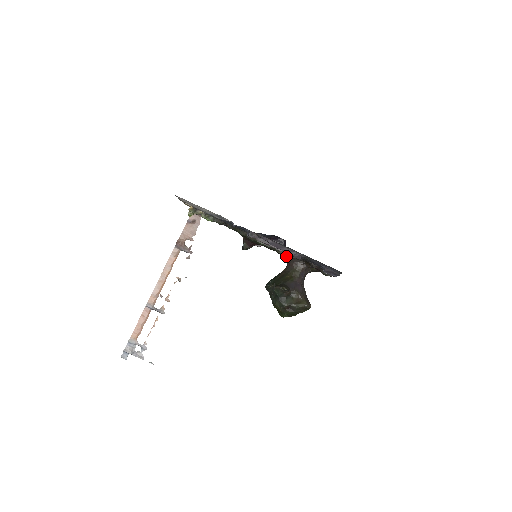
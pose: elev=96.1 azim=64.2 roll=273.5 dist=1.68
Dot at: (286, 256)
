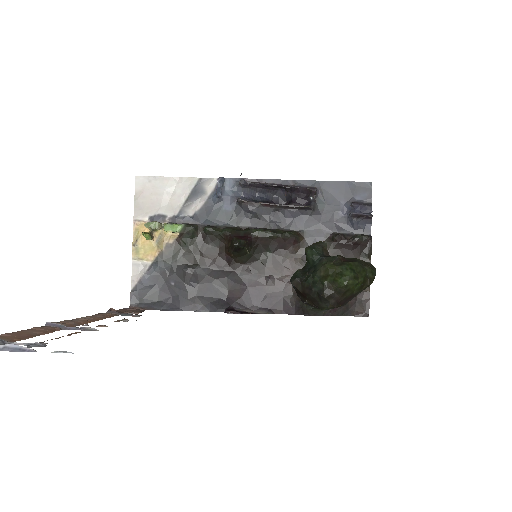
Dot at: occluded
